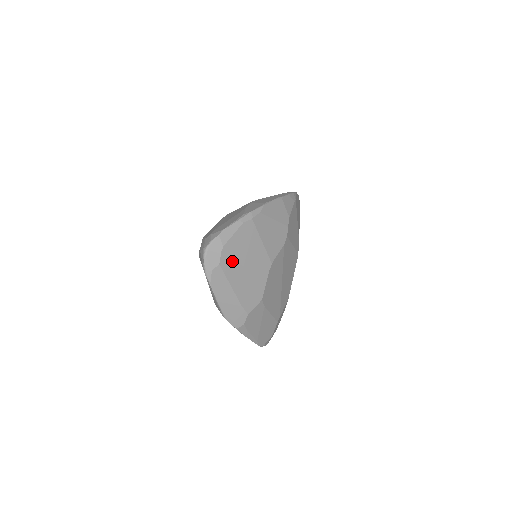
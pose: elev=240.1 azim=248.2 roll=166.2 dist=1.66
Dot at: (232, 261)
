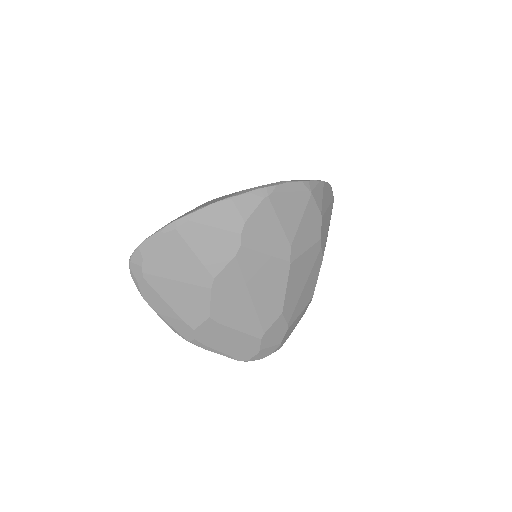
Dot at: (158, 274)
